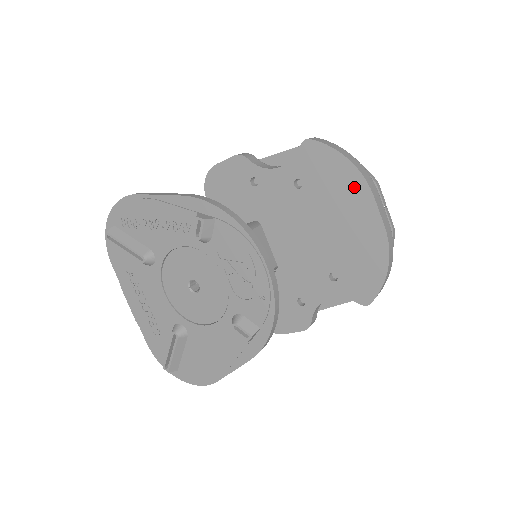
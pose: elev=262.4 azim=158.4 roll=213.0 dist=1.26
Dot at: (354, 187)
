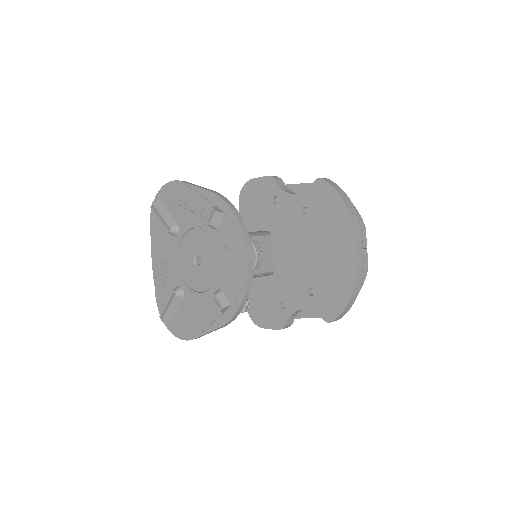
Dot at: (343, 225)
